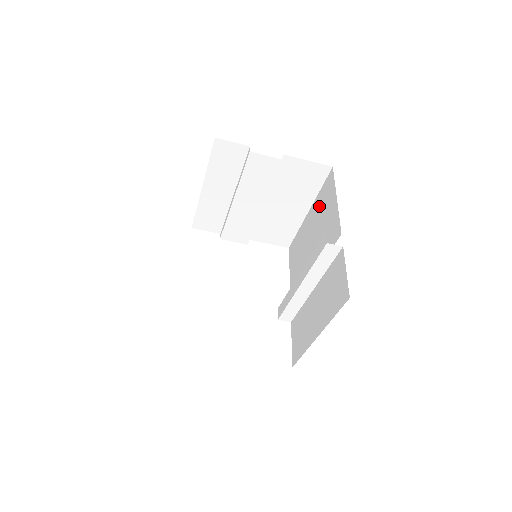
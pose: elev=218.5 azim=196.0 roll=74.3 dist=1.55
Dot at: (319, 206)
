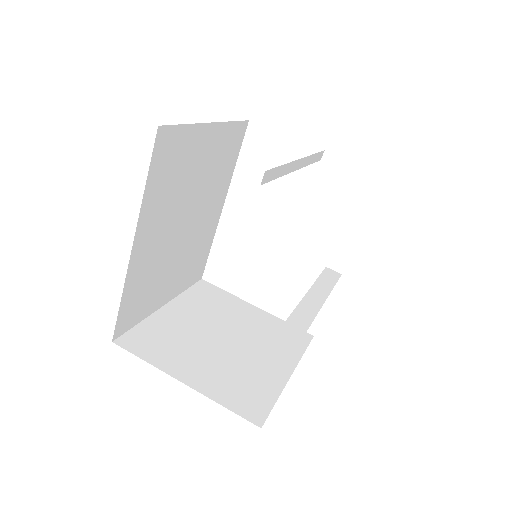
Dot at: occluded
